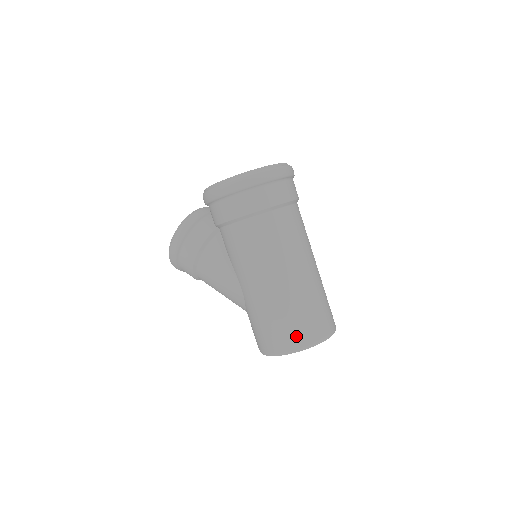
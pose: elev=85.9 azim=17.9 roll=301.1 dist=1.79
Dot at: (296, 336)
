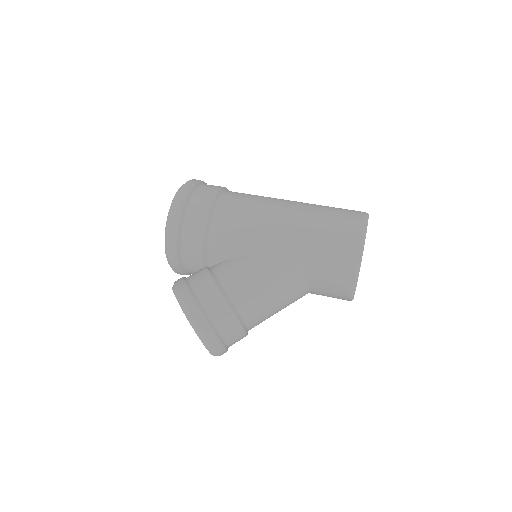
Dot at: (350, 217)
